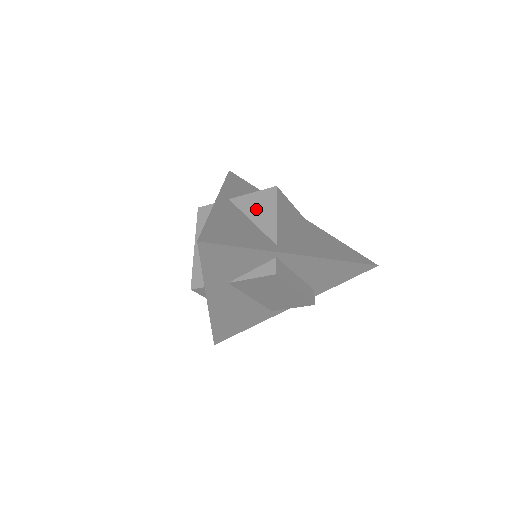
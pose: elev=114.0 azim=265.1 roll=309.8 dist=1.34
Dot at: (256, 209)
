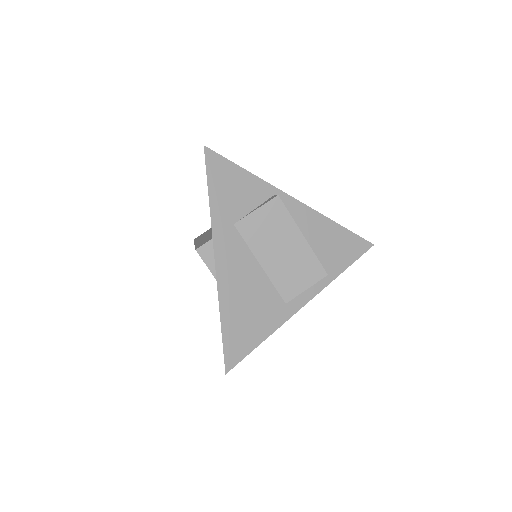
Dot at: occluded
